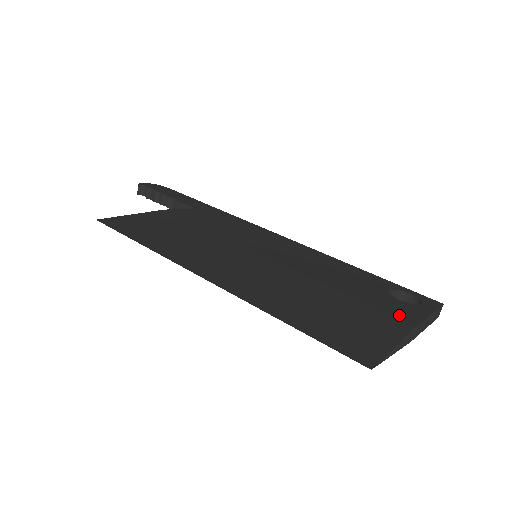
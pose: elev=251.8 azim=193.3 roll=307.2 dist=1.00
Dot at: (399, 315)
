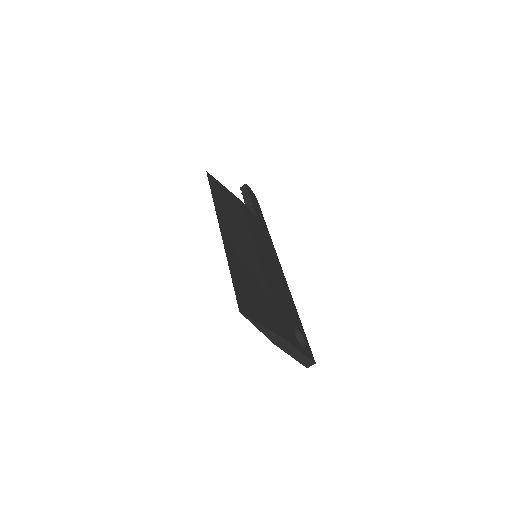
Dot at: (283, 330)
